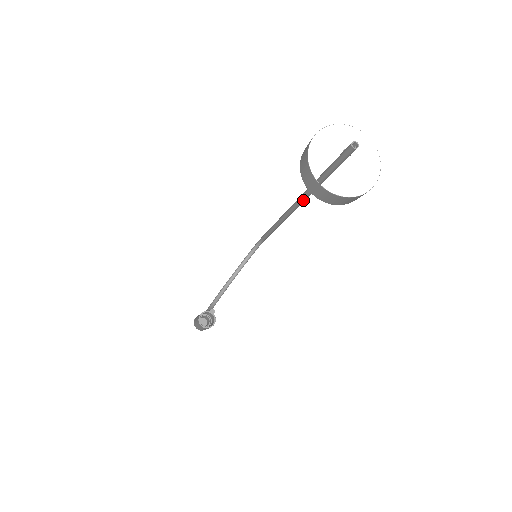
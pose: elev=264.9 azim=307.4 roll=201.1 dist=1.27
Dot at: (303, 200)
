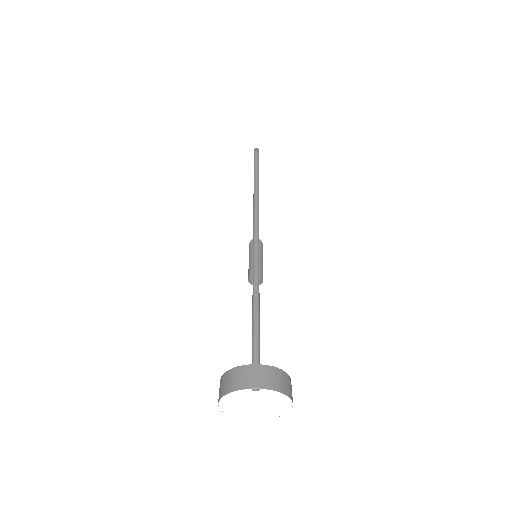
Dot at: (257, 268)
